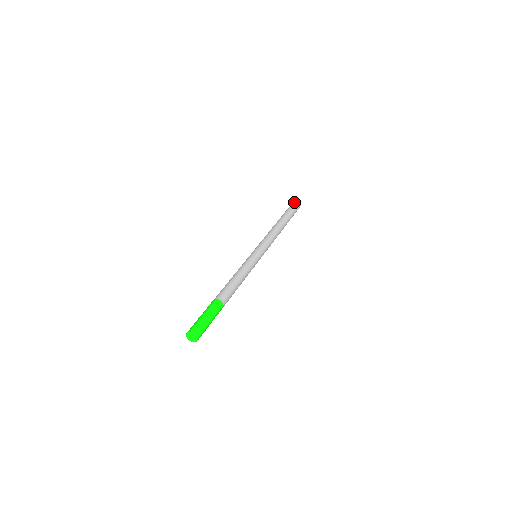
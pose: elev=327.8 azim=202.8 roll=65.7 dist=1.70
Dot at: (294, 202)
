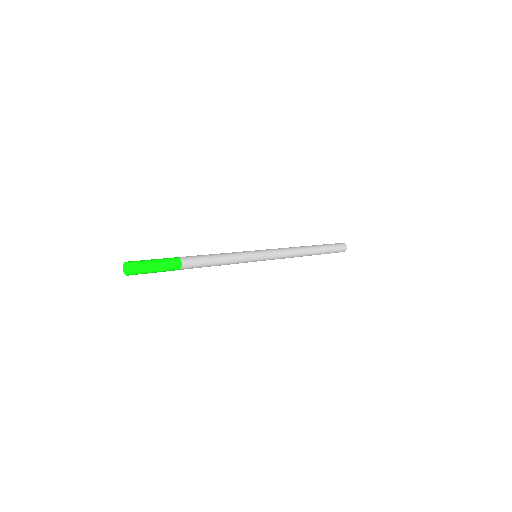
Dot at: occluded
